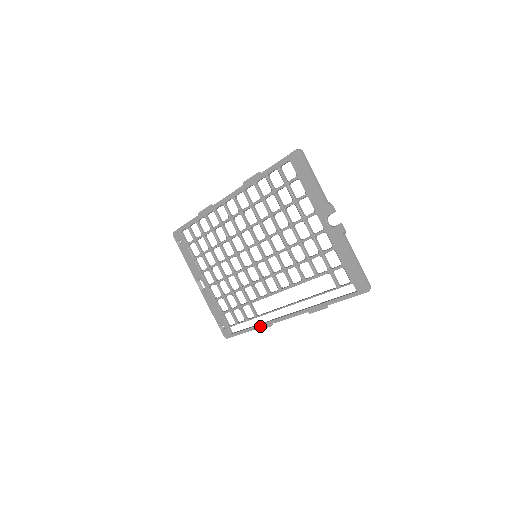
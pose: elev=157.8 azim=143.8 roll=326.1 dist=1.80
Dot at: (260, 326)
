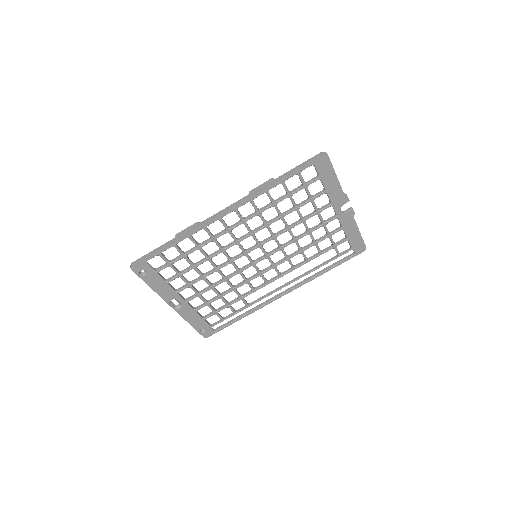
Dot at: occluded
